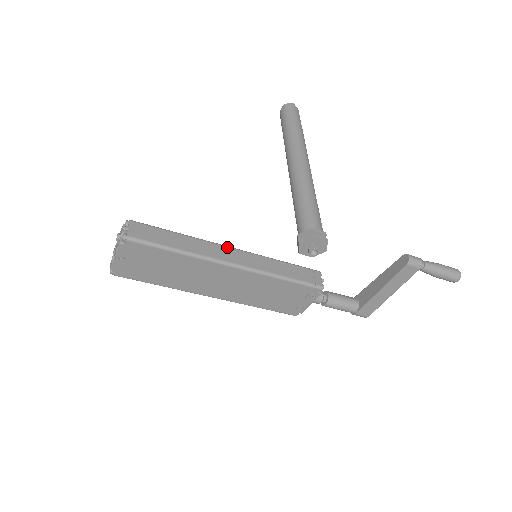
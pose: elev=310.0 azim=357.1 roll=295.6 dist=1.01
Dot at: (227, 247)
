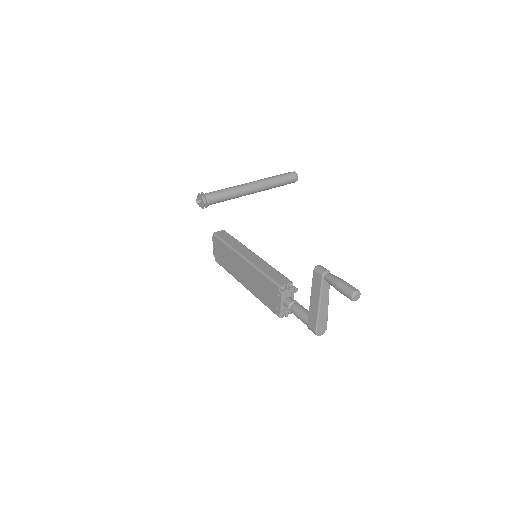
Dot at: (252, 252)
